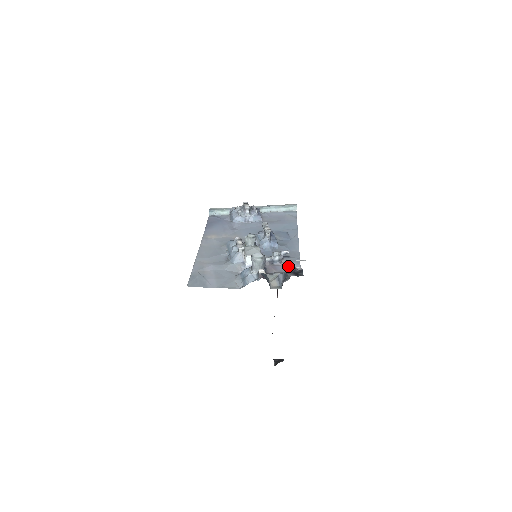
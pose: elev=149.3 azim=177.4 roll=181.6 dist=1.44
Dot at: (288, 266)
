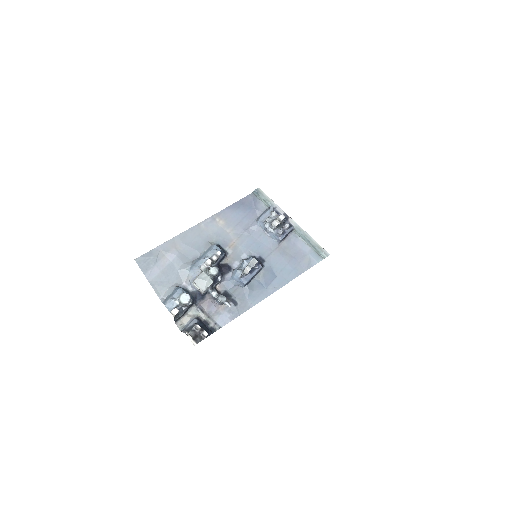
Dot at: (221, 313)
